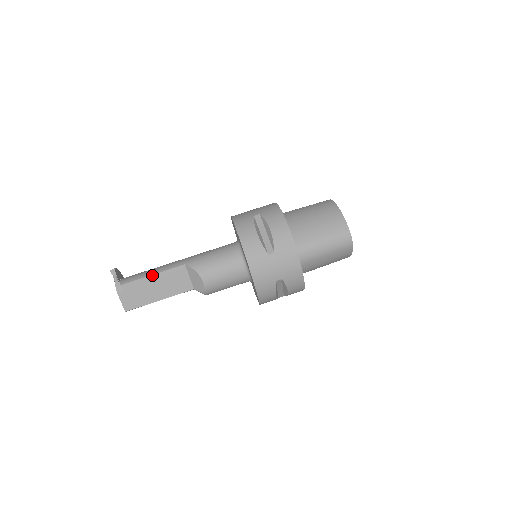
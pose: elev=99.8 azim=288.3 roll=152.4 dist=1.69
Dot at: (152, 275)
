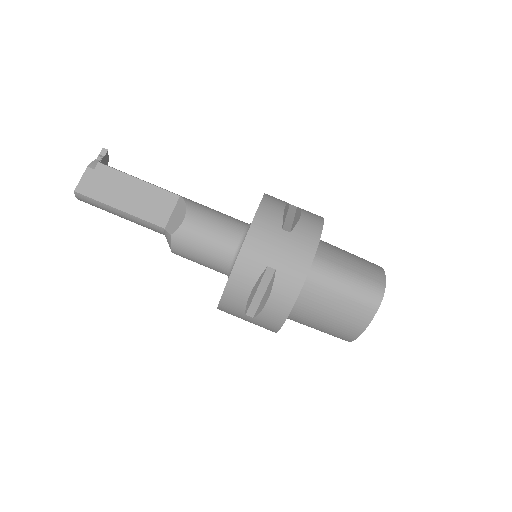
Dot at: (138, 179)
